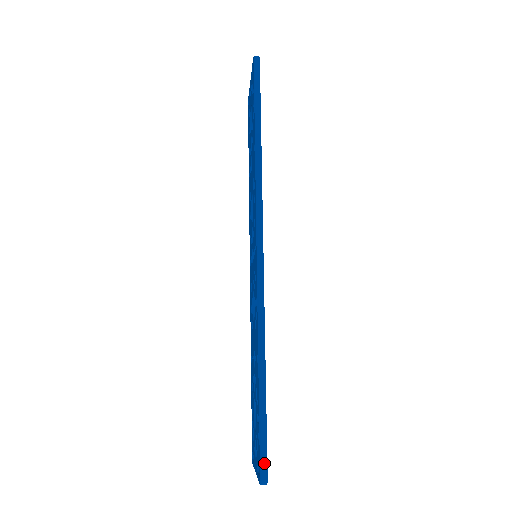
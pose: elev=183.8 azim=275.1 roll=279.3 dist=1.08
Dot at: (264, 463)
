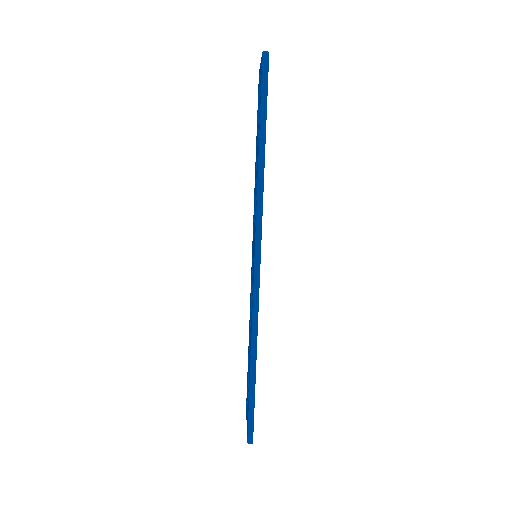
Dot at: (251, 431)
